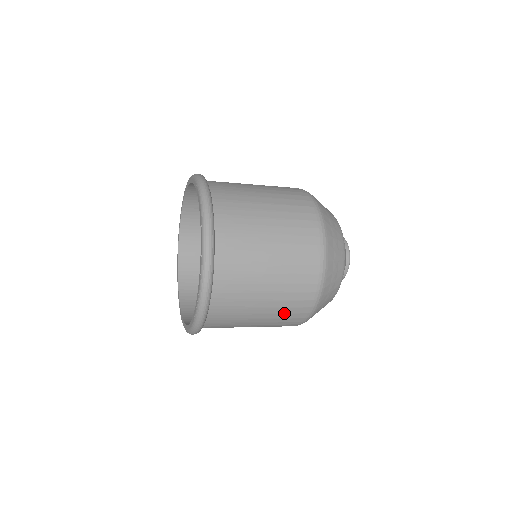
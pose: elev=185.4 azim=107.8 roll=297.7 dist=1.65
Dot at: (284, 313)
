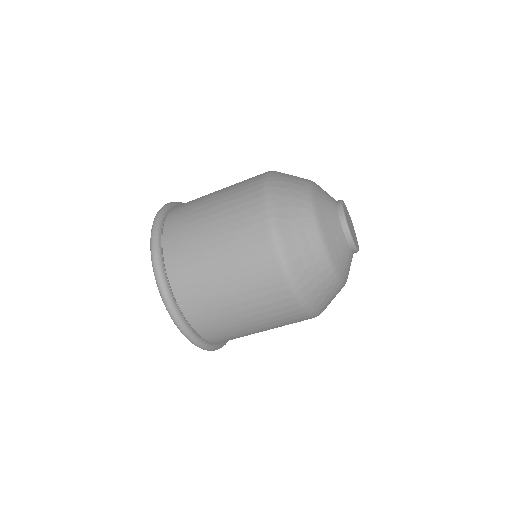
Dot at: (236, 193)
